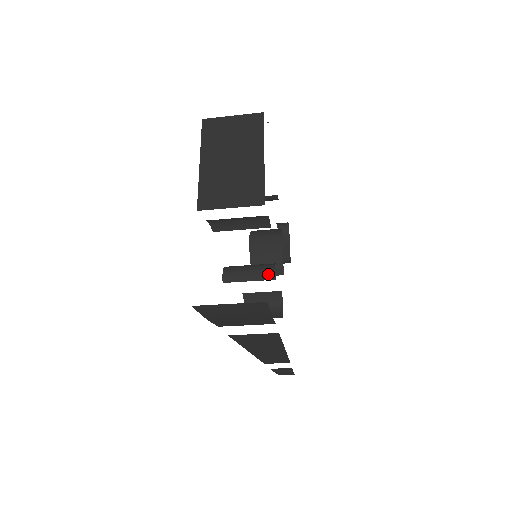
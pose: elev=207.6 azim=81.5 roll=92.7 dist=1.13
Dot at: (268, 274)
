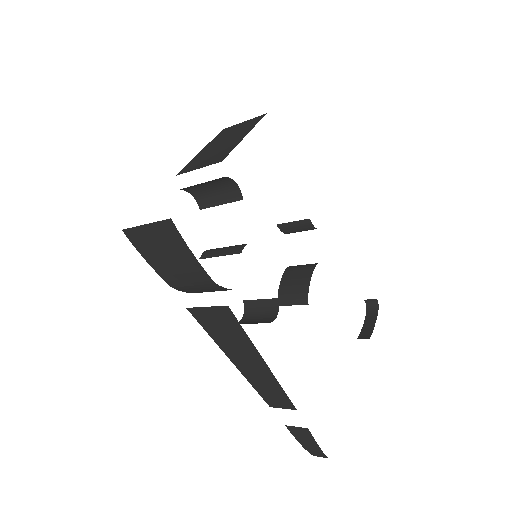
Dot at: (237, 249)
